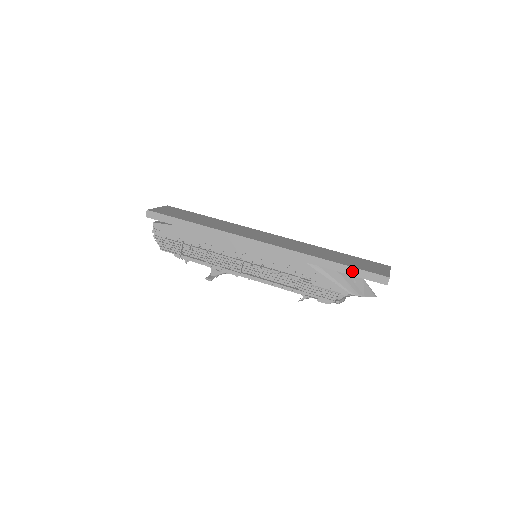
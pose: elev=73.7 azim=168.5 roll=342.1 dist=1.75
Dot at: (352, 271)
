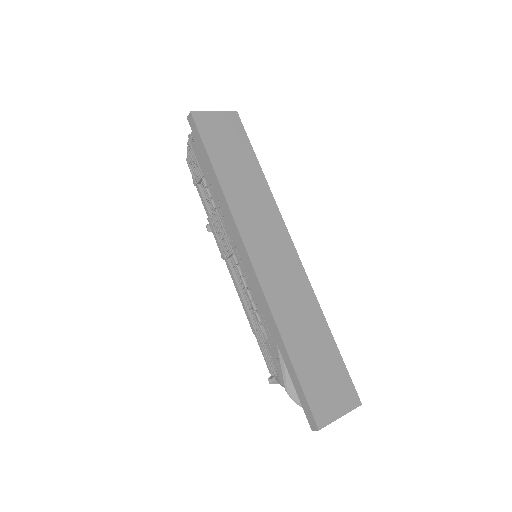
Dot at: (296, 383)
